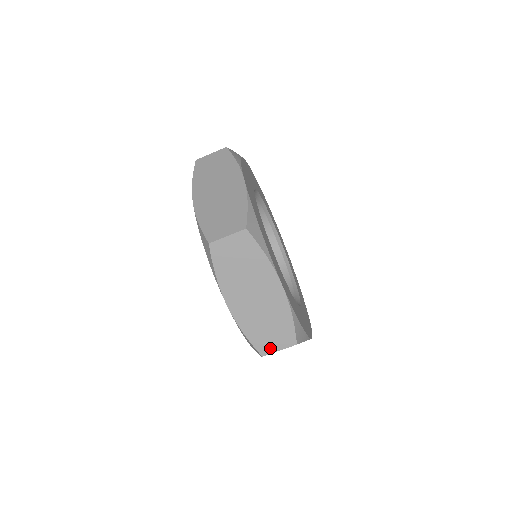
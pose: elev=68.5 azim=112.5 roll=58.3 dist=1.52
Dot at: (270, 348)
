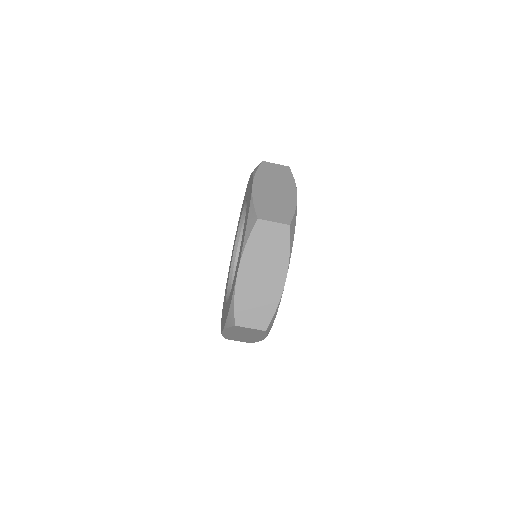
Dot at: occluded
